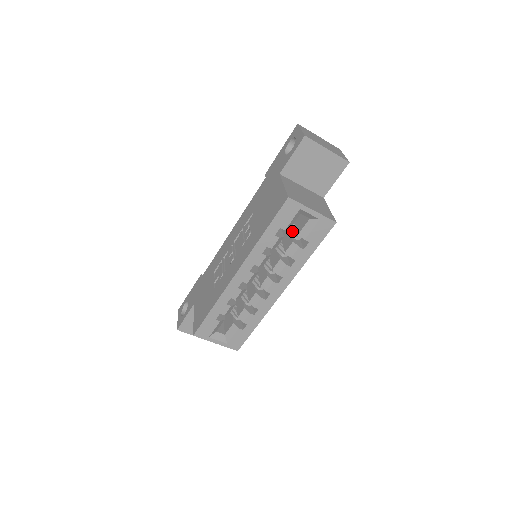
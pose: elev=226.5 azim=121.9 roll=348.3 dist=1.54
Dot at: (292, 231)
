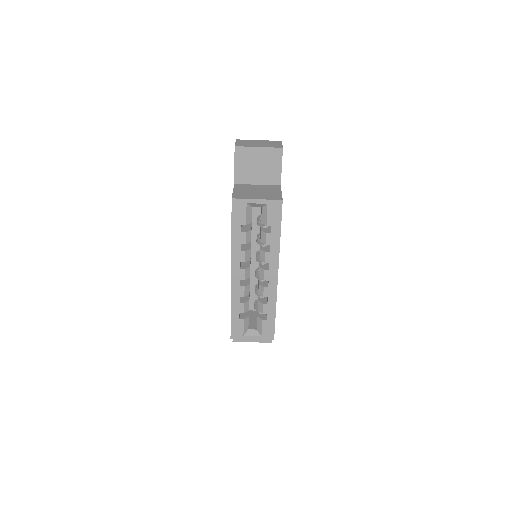
Dot at: occluded
